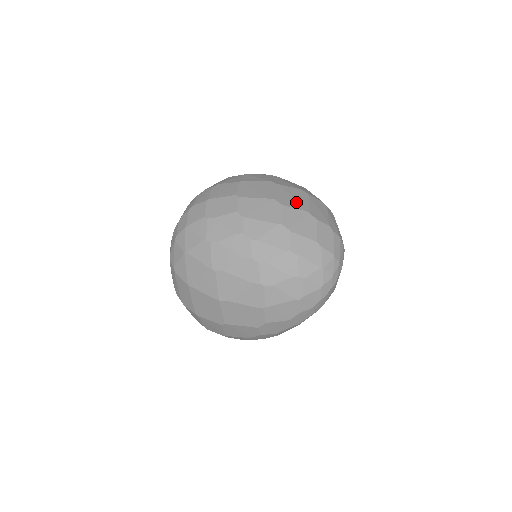
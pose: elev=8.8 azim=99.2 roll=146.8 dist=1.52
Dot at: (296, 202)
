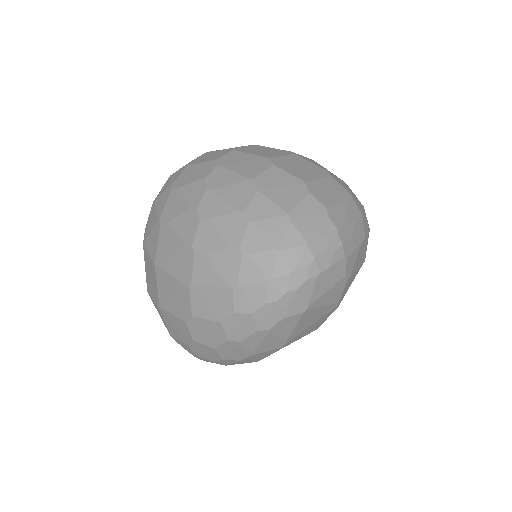
Dot at: (298, 170)
